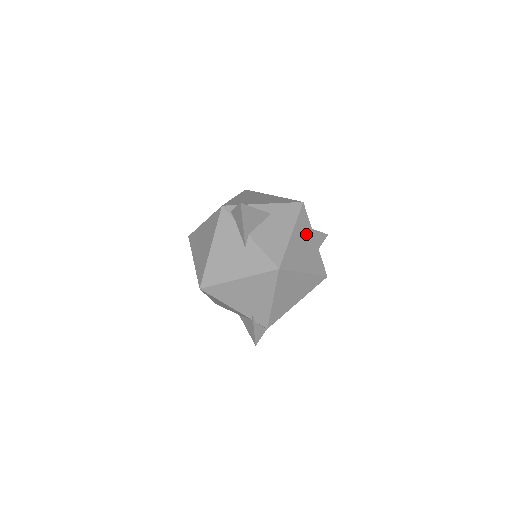
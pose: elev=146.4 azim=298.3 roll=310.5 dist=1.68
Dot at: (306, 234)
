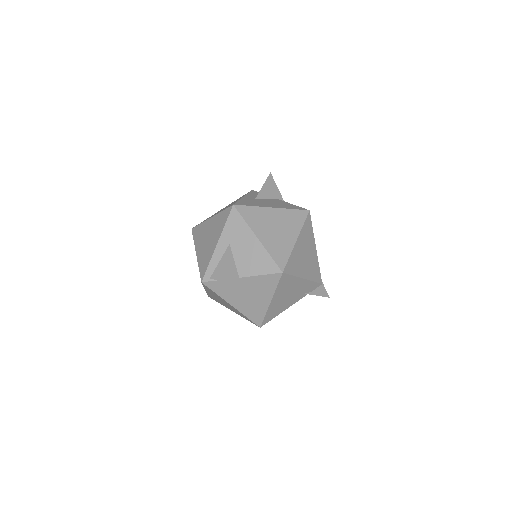
Dot at: (263, 218)
